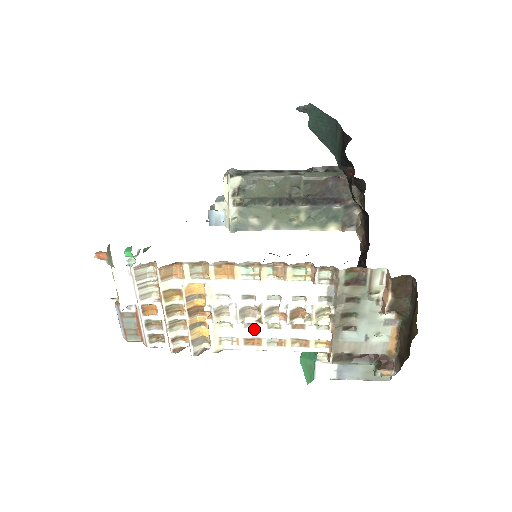
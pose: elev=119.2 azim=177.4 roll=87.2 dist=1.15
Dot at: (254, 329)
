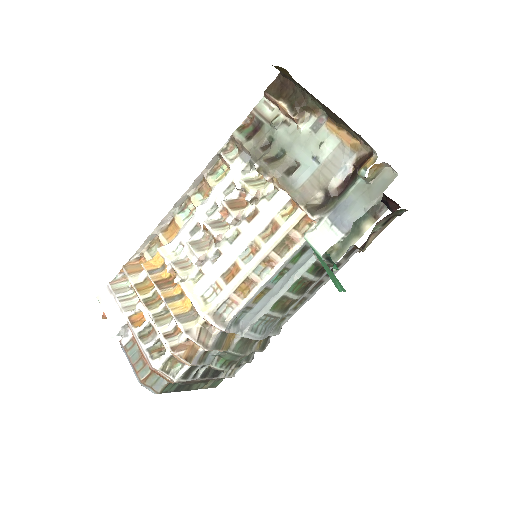
Dot at: (221, 257)
